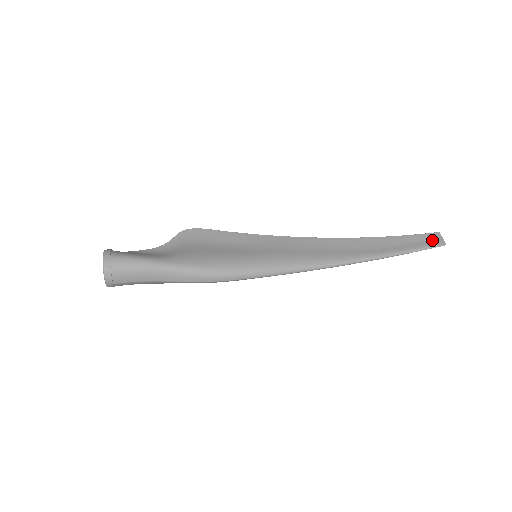
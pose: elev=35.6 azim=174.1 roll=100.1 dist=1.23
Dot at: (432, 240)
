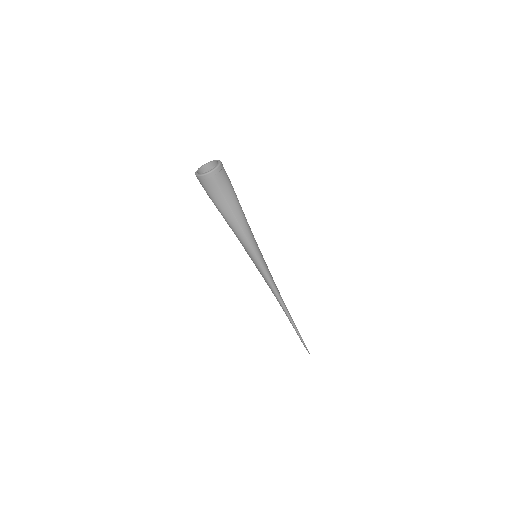
Dot at: occluded
